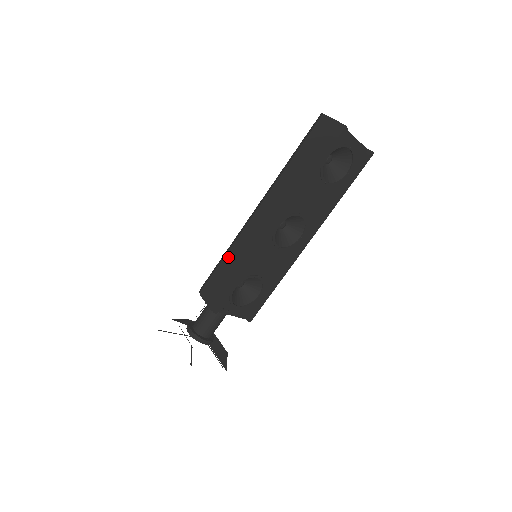
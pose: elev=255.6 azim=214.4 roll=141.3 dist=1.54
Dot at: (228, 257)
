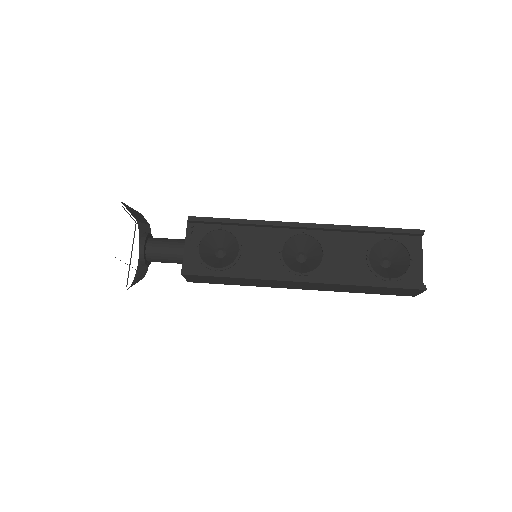
Dot at: occluded
